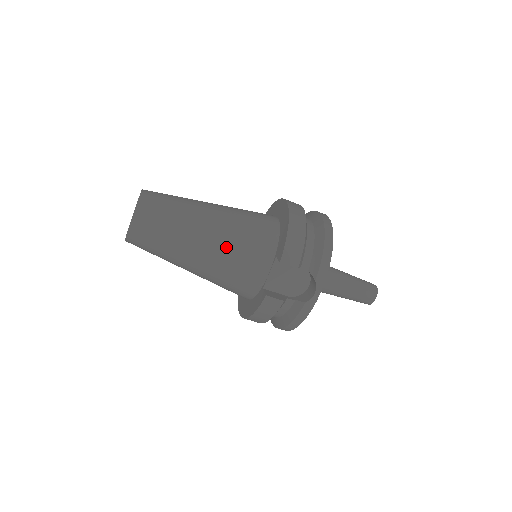
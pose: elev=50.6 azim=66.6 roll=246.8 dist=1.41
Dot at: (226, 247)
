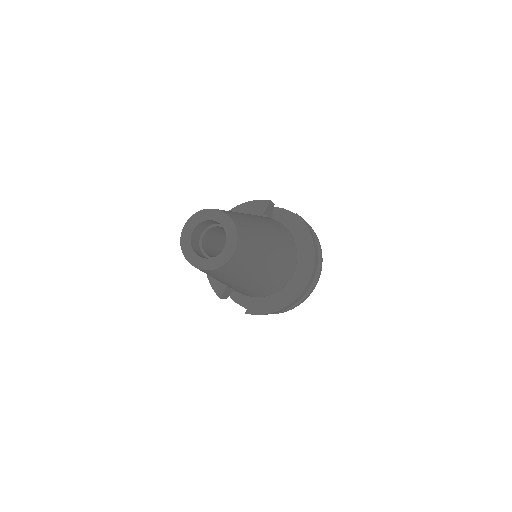
Dot at: (234, 288)
